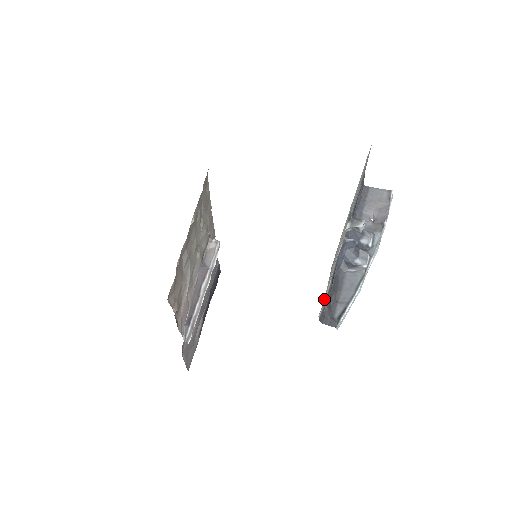
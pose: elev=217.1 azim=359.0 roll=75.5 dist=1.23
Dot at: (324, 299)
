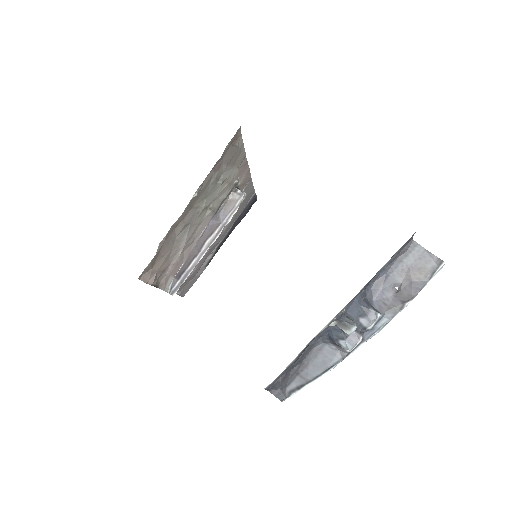
Dot at: occluded
